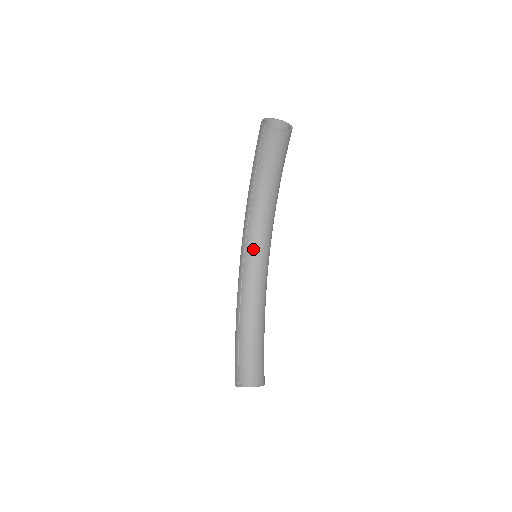
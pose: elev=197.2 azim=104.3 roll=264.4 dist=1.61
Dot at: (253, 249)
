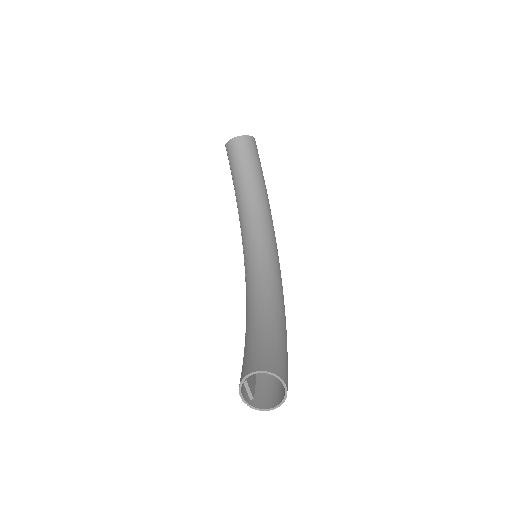
Dot at: (249, 249)
